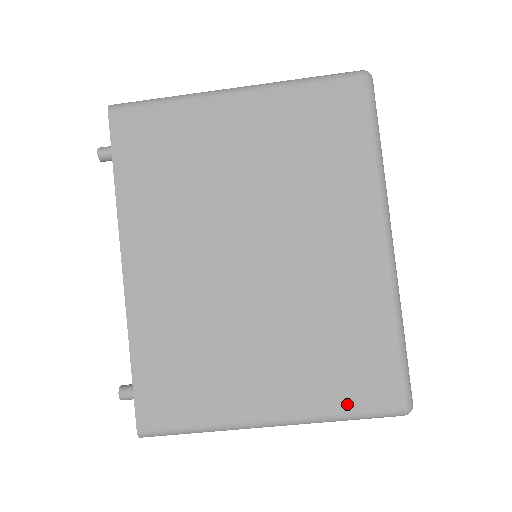
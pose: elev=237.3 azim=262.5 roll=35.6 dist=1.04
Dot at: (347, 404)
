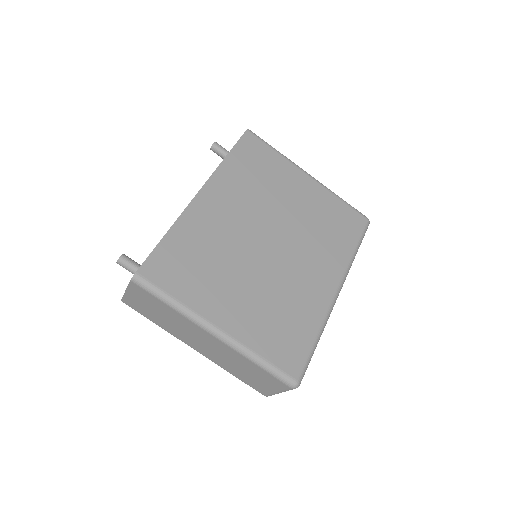
Dot at: (268, 354)
